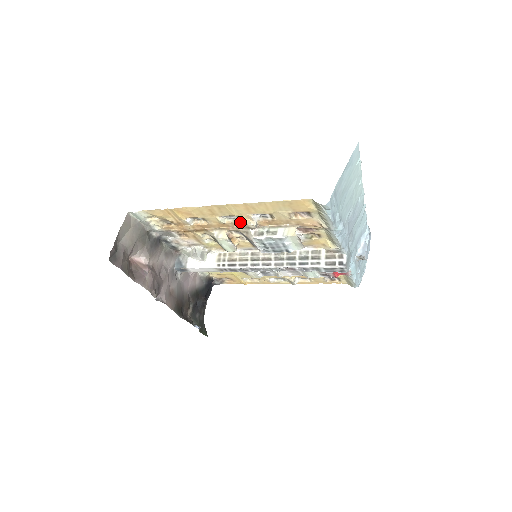
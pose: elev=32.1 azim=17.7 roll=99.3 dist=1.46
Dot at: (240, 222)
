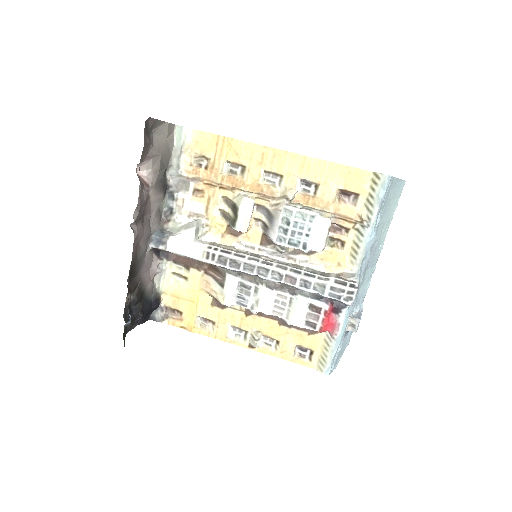
Dot at: (278, 189)
